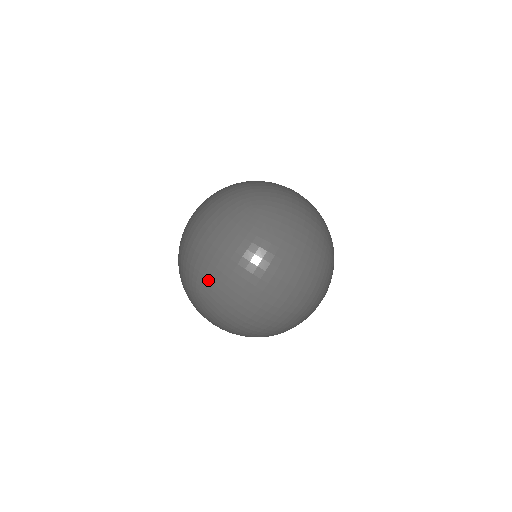
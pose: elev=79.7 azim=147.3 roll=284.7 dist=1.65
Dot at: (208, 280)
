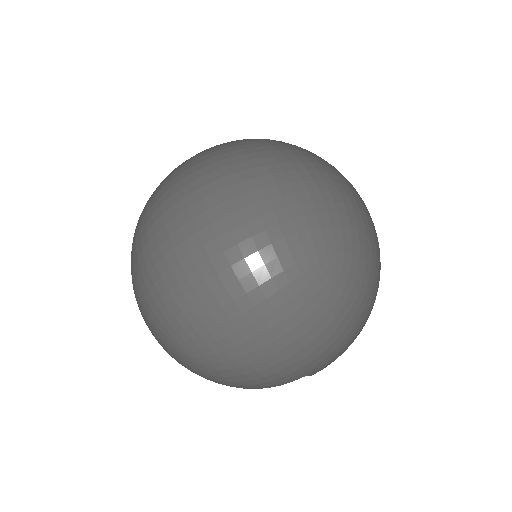
Dot at: (330, 228)
